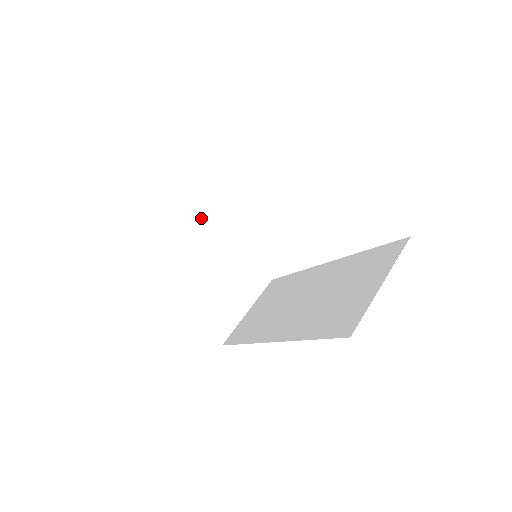
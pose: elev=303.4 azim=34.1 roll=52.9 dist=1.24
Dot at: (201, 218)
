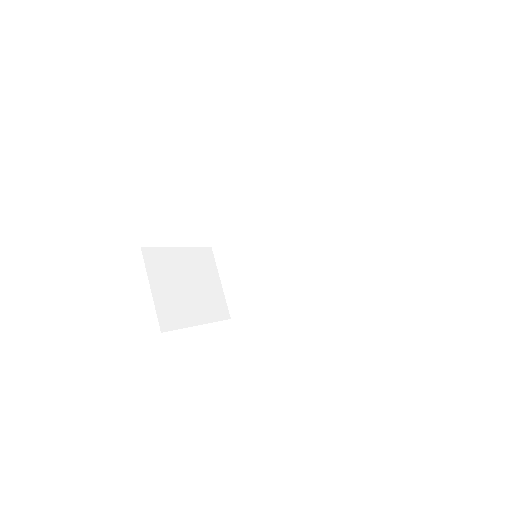
Dot at: (147, 254)
